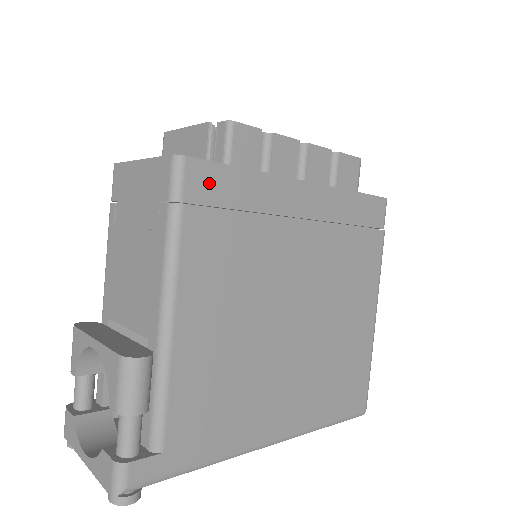
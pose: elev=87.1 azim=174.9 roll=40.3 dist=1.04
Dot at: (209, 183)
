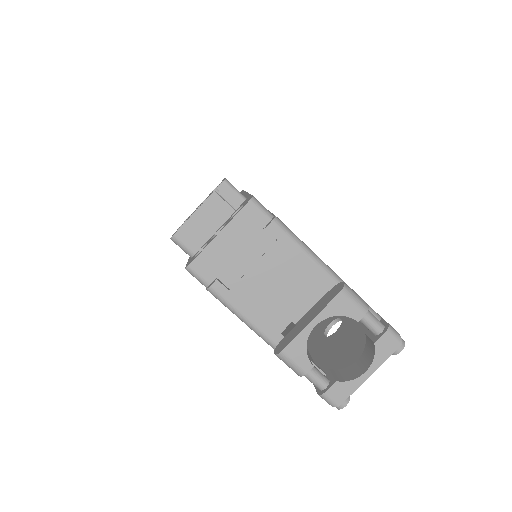
Dot at: occluded
